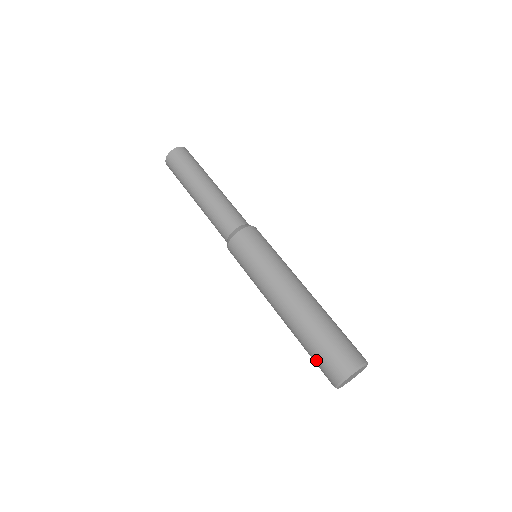
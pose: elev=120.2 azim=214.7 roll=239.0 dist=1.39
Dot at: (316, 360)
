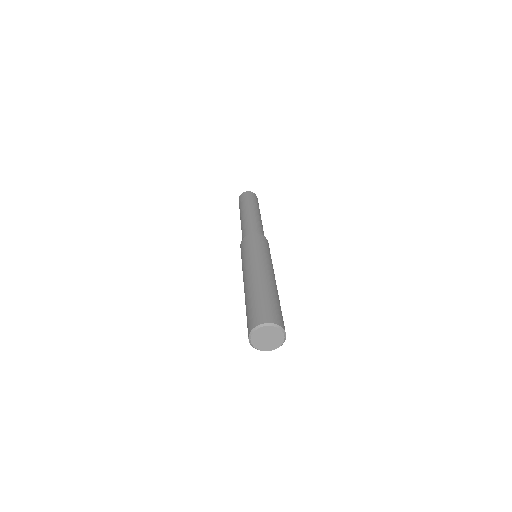
Dot at: (253, 308)
